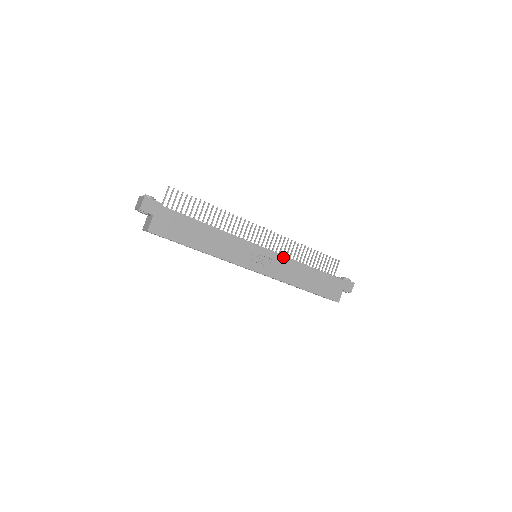
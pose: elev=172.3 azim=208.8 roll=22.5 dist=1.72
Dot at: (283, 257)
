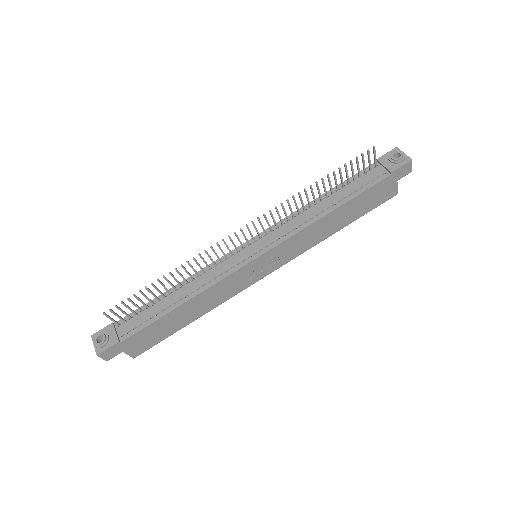
Dot at: (289, 239)
